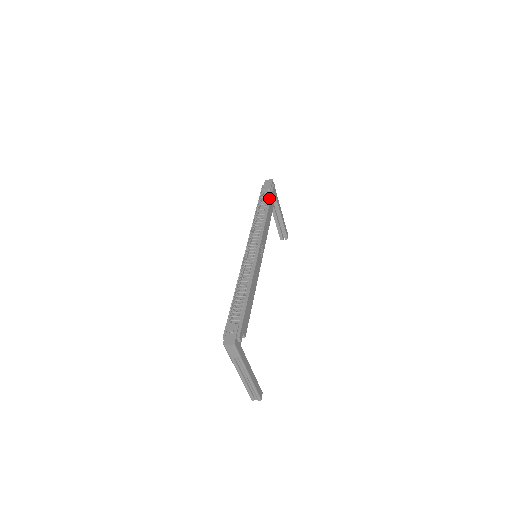
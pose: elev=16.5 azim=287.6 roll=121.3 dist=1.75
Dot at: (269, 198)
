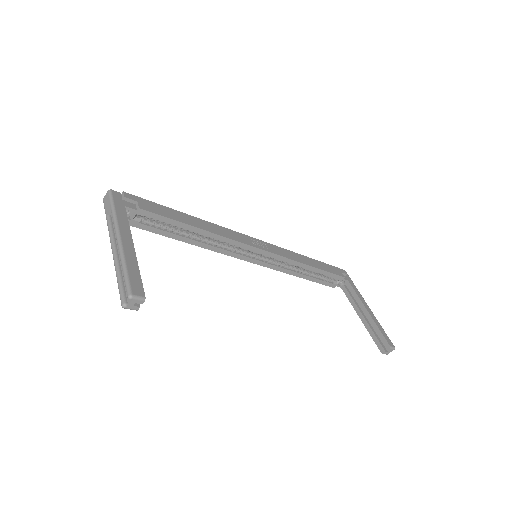
Dot at: occluded
